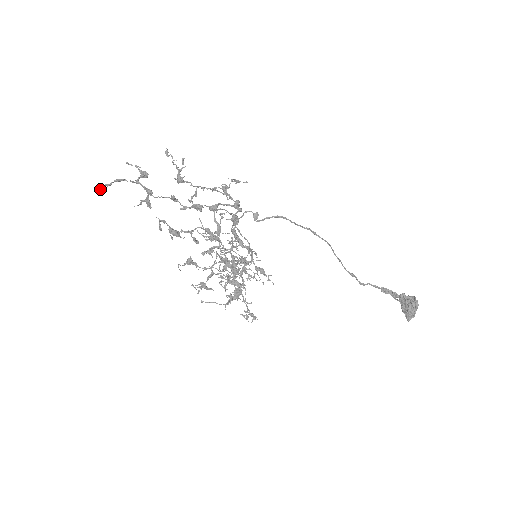
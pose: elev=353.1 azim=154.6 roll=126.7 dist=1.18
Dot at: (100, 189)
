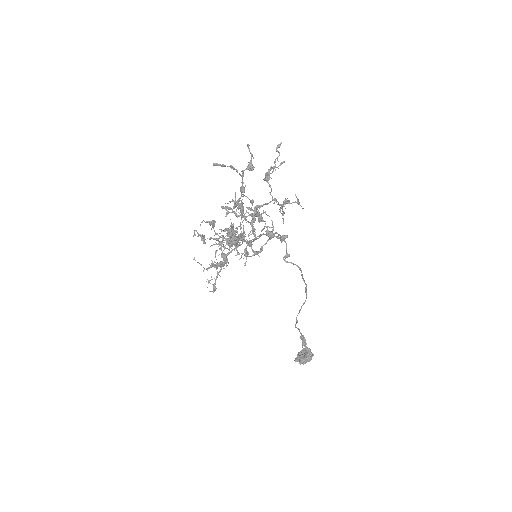
Dot at: (214, 165)
